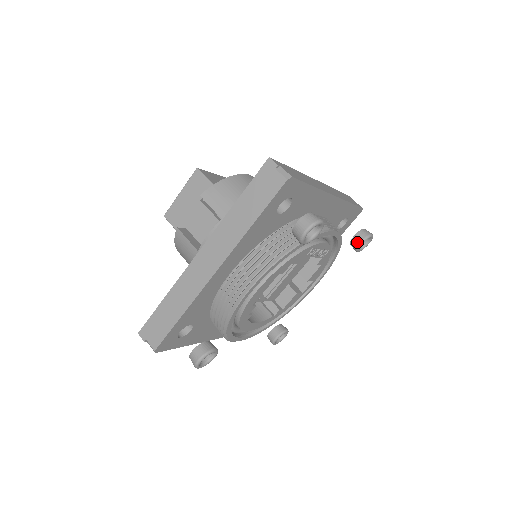
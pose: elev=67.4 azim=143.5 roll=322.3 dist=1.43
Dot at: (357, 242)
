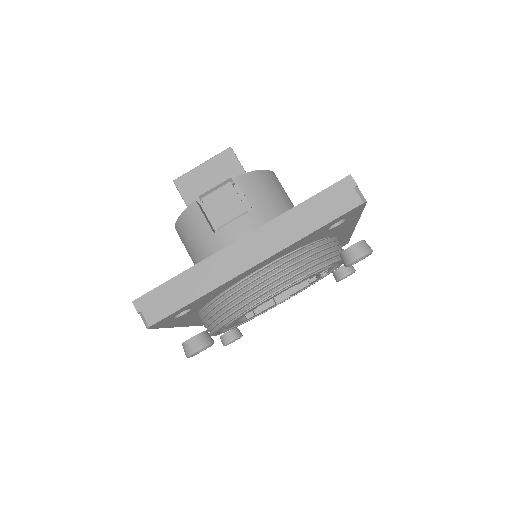
Dot at: (343, 273)
